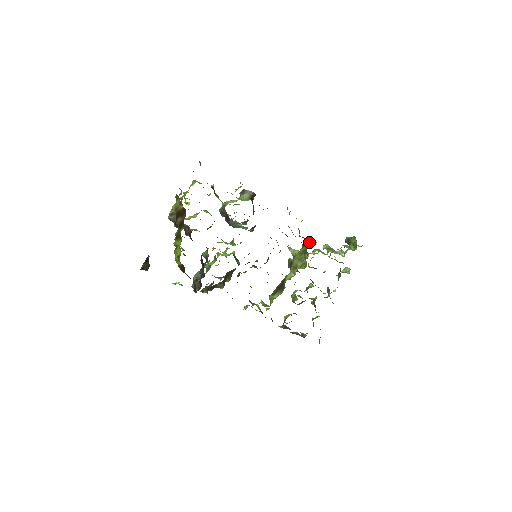
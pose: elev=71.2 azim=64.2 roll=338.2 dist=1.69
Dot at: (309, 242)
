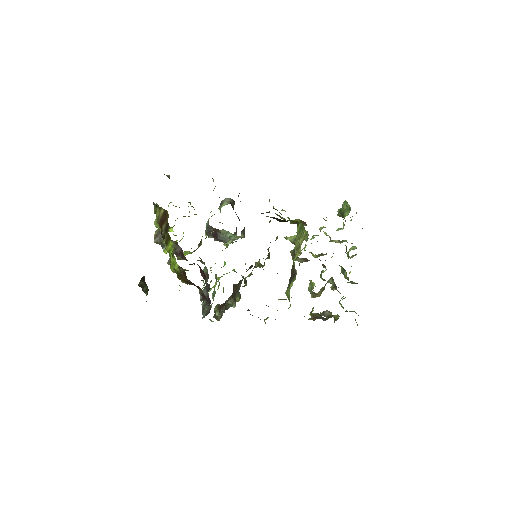
Dot at: occluded
